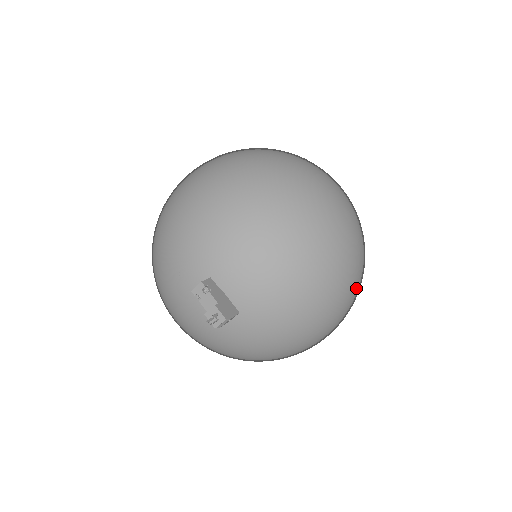
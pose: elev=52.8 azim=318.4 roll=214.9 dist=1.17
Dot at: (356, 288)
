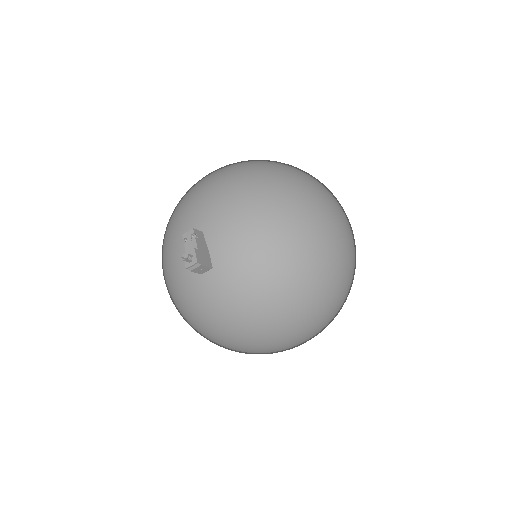
Dot at: (328, 307)
